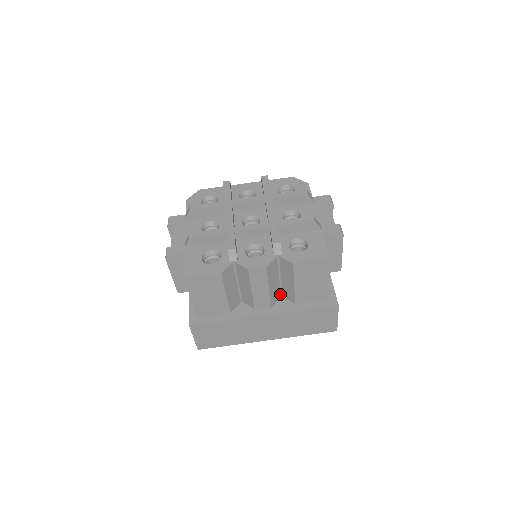
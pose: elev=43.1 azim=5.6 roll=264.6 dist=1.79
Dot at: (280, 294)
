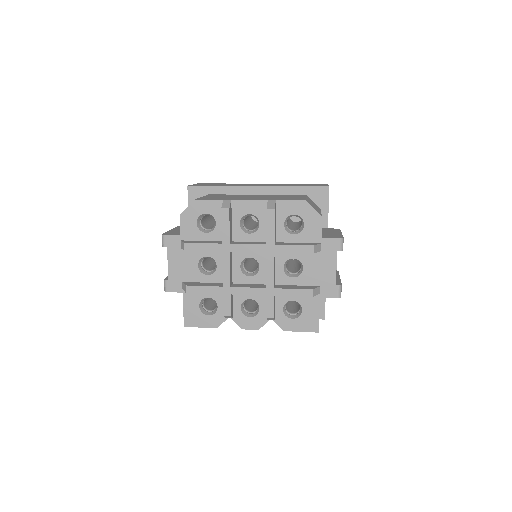
Dot at: occluded
